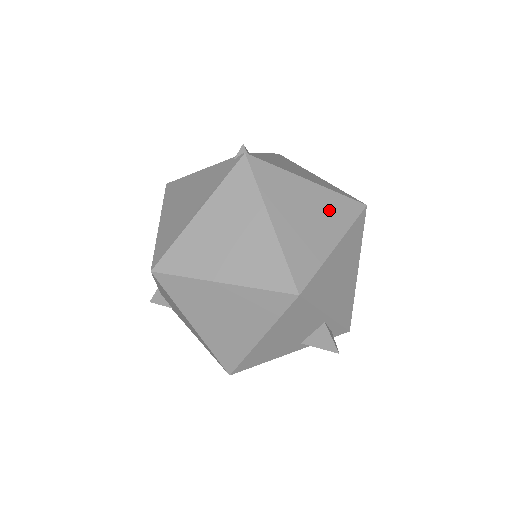
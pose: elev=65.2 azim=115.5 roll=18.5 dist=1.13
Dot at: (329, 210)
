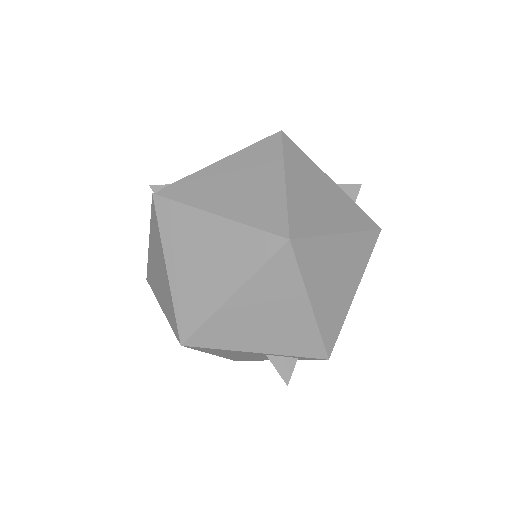
Dot at: (232, 251)
